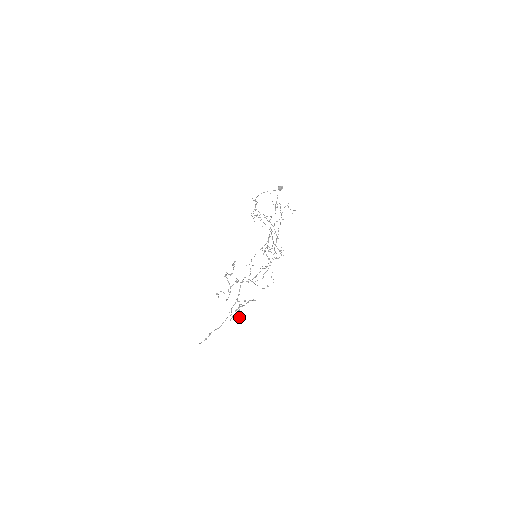
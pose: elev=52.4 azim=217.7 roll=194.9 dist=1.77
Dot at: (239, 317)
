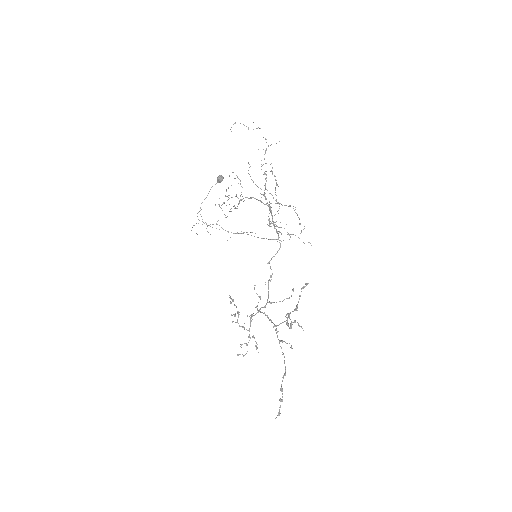
Dot at: occluded
